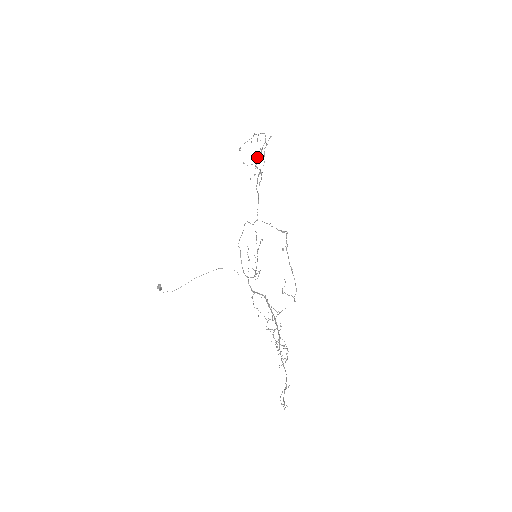
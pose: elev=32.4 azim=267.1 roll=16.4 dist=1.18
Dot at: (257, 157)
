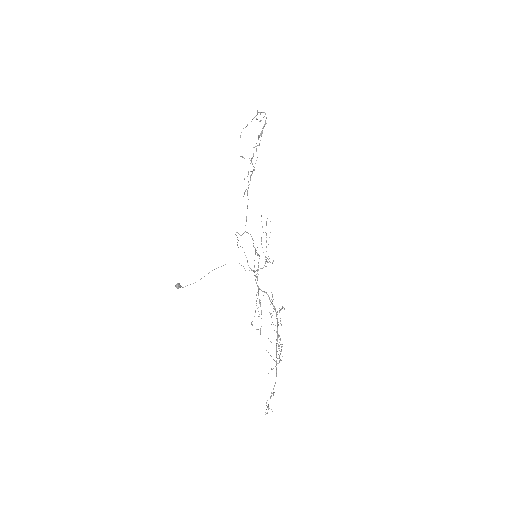
Dot at: (254, 147)
